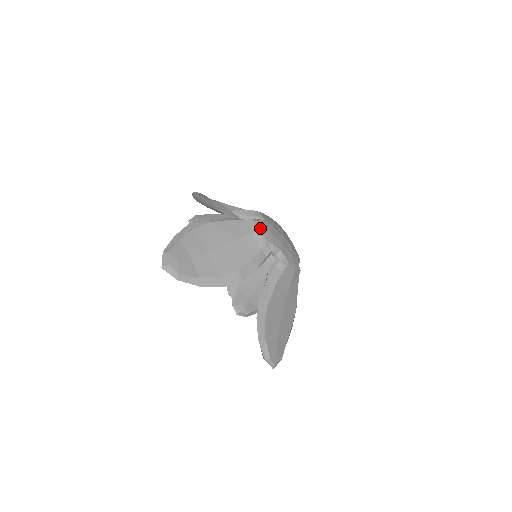
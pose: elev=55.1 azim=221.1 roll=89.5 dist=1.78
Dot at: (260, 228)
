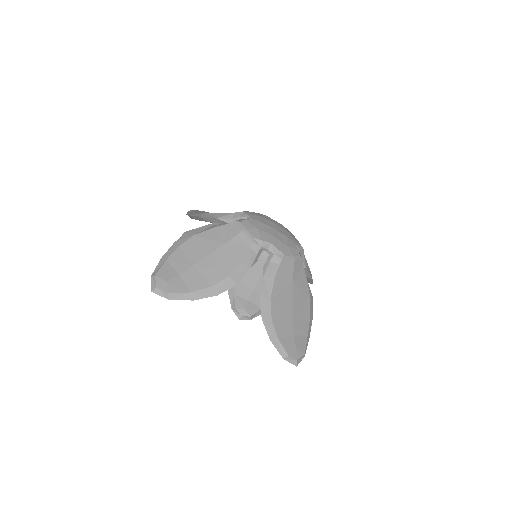
Dot at: (244, 227)
